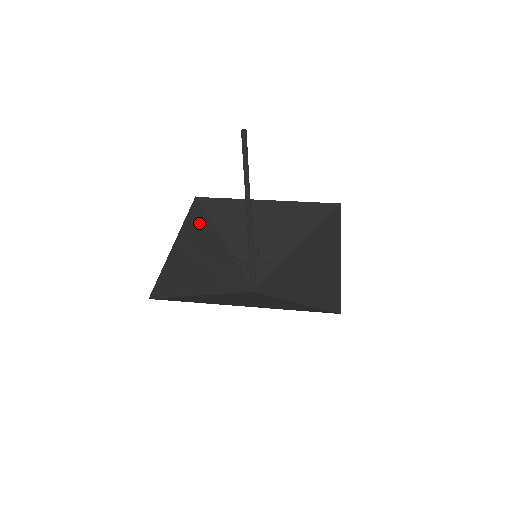
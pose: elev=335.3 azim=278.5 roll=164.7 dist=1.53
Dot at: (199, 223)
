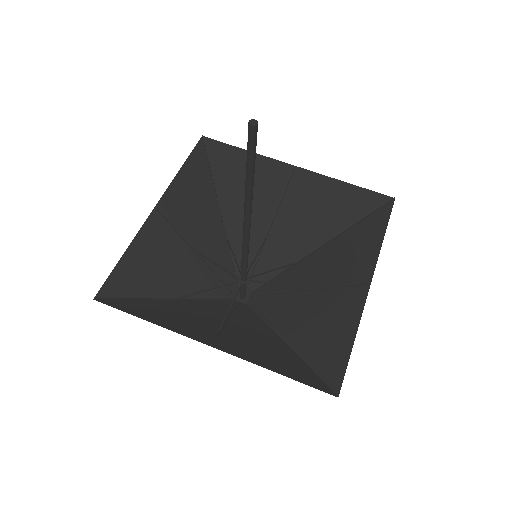
Dot at: (196, 181)
